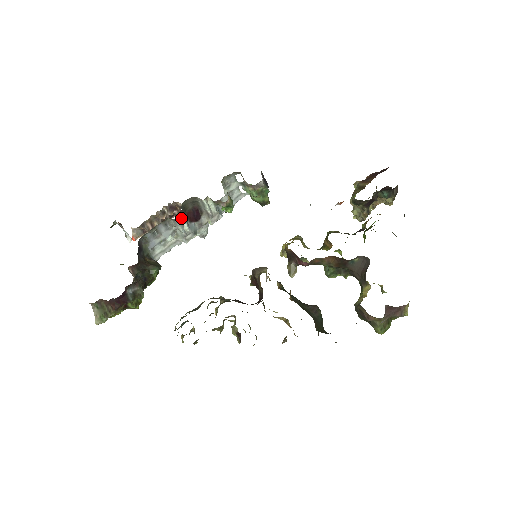
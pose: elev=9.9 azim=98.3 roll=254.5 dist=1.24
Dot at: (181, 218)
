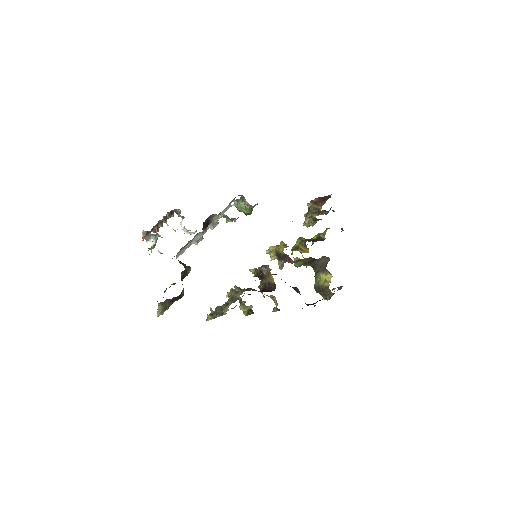
Dot at: (206, 230)
